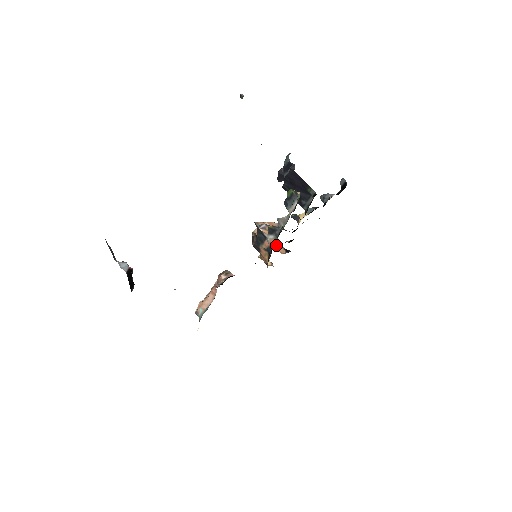
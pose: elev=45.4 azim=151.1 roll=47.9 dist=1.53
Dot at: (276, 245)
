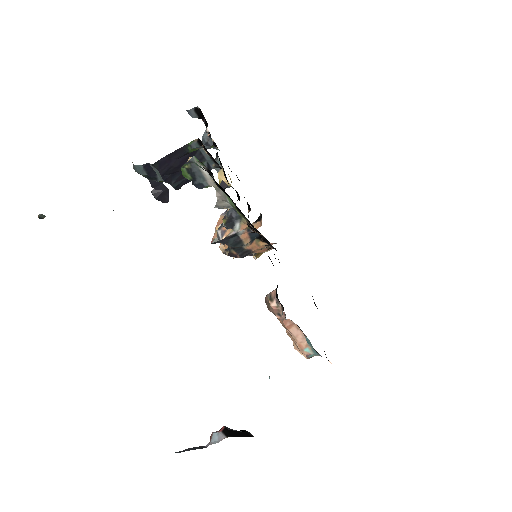
Dot at: occluded
